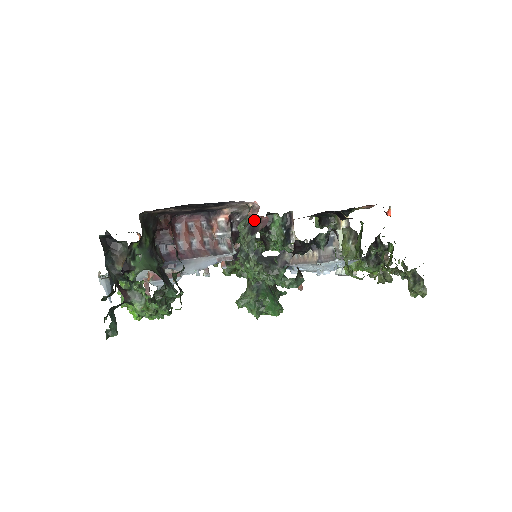
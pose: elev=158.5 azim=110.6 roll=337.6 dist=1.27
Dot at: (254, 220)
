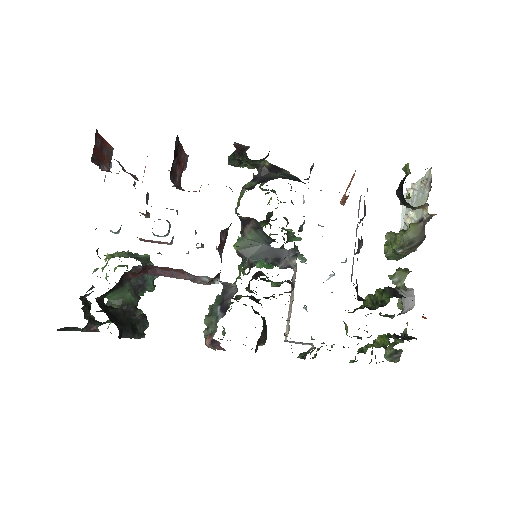
Dot at: (214, 339)
